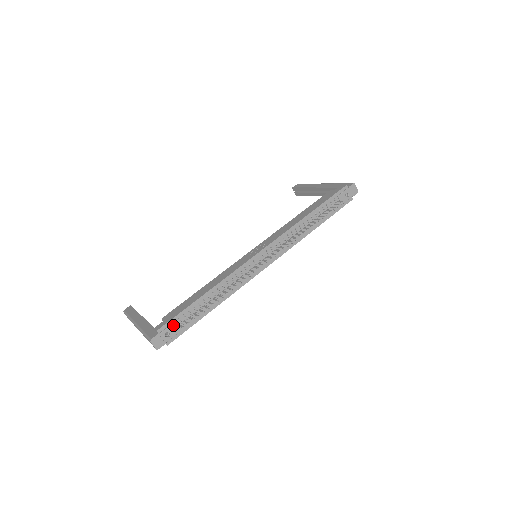
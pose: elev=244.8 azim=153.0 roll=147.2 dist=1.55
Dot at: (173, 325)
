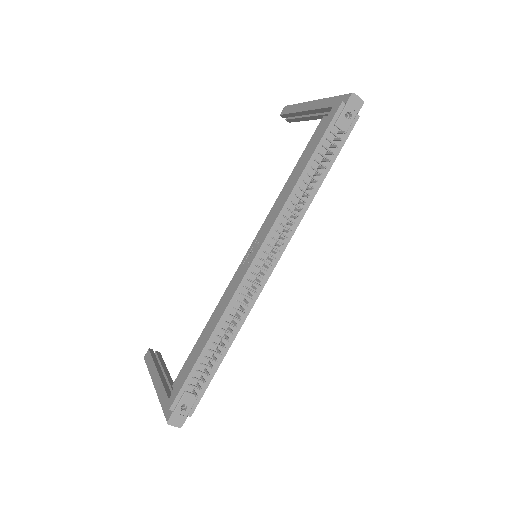
Dot at: (185, 395)
